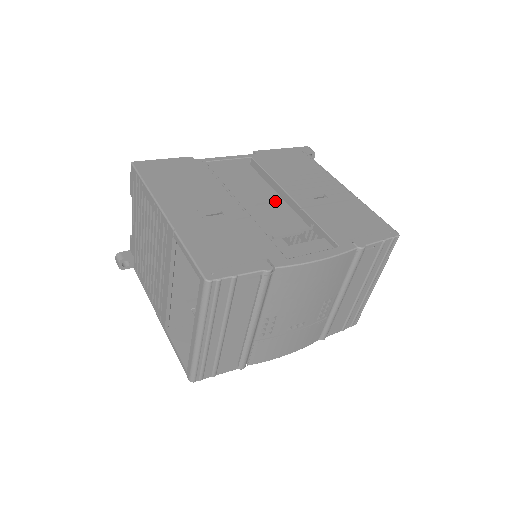
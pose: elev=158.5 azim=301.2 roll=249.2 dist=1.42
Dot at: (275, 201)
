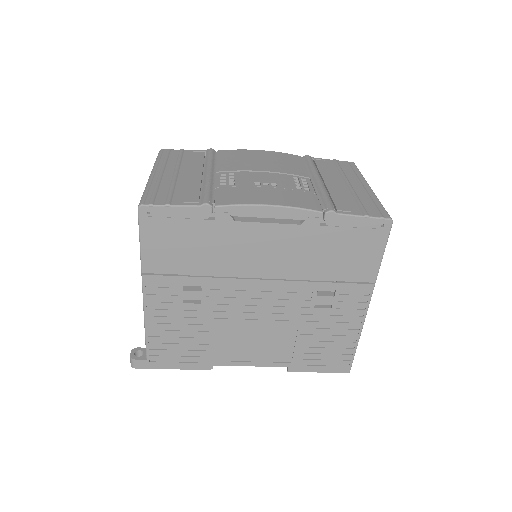
Dot at: occluded
